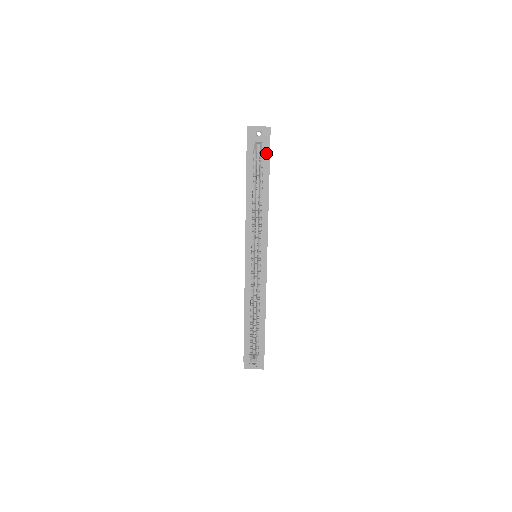
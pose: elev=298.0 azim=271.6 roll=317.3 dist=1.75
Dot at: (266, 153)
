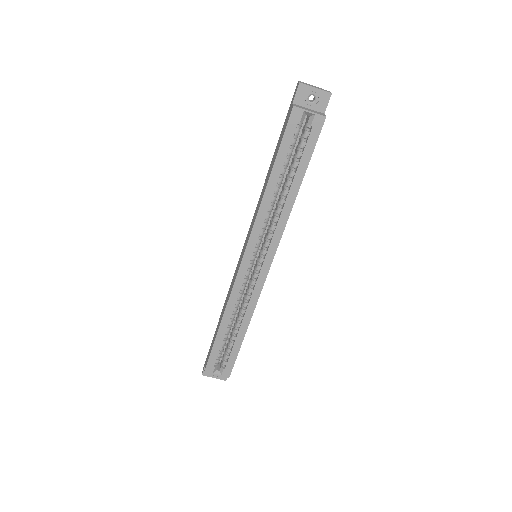
Dot at: (315, 132)
